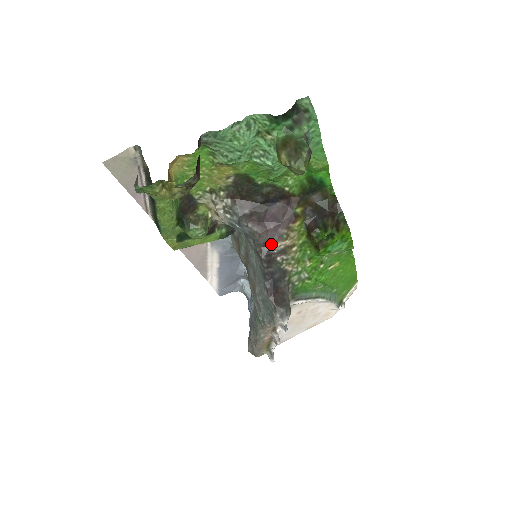
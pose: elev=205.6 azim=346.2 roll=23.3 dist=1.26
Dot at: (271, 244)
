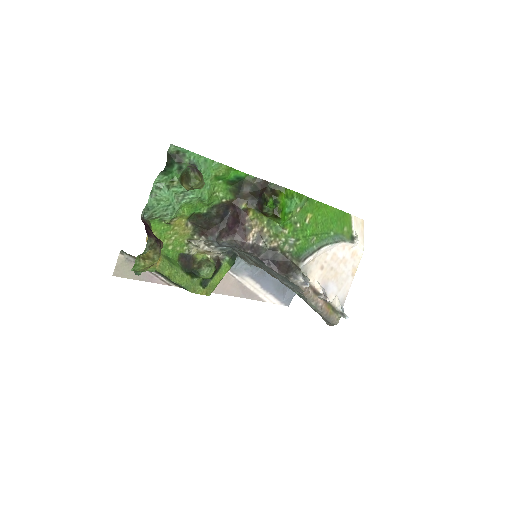
Dot at: (246, 240)
